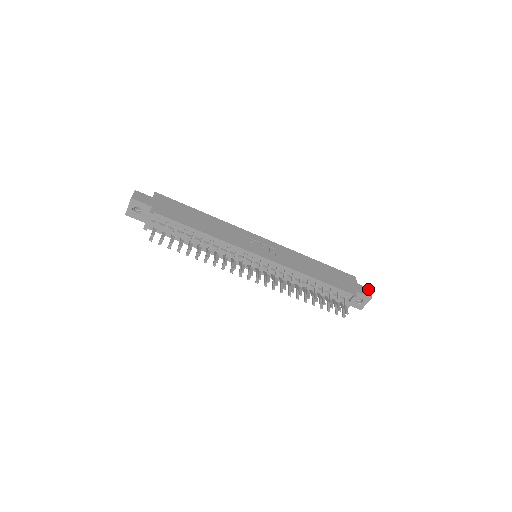
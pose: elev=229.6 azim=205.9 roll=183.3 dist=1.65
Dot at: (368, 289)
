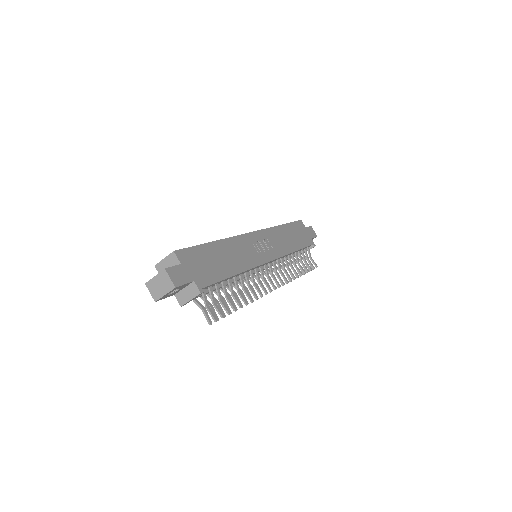
Dot at: (311, 228)
